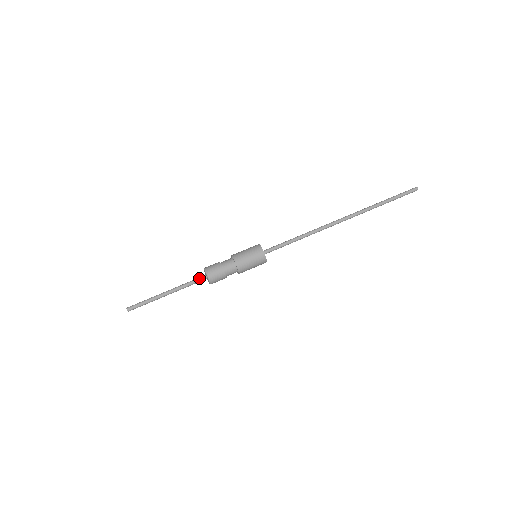
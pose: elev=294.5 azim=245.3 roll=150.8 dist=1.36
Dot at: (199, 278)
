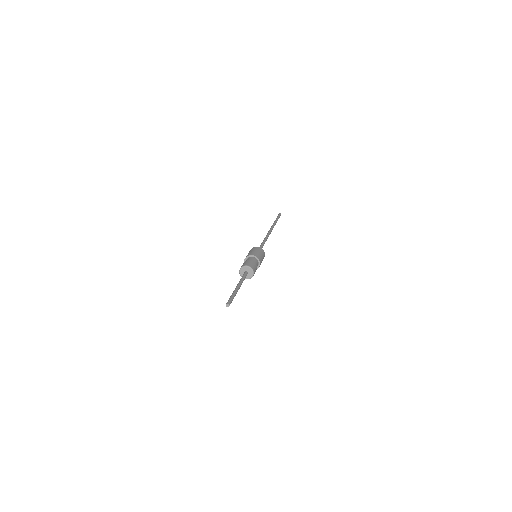
Dot at: (244, 274)
